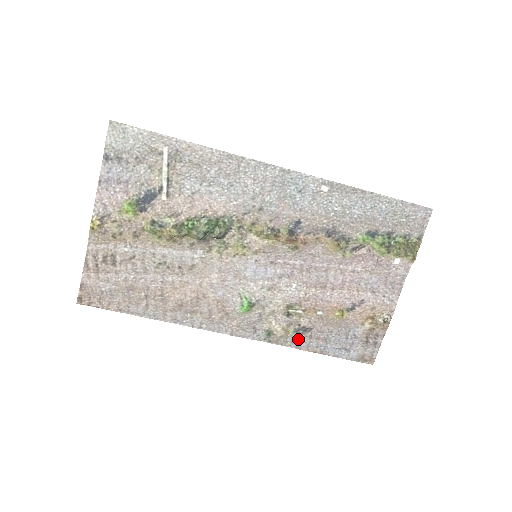
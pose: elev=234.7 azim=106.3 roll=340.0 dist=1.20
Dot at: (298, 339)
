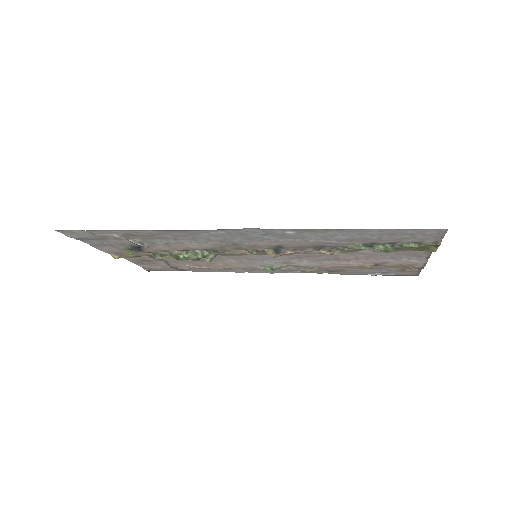
Dot at: (332, 272)
